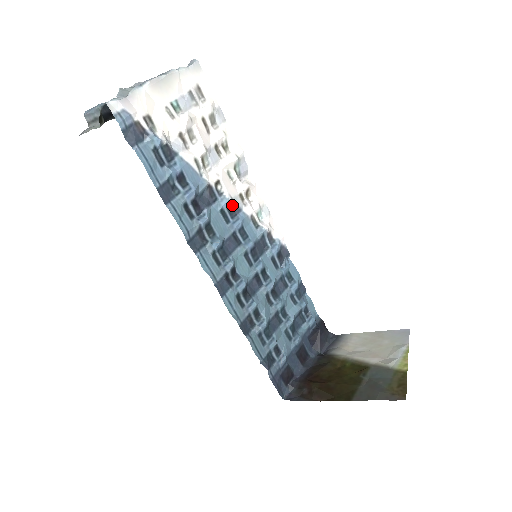
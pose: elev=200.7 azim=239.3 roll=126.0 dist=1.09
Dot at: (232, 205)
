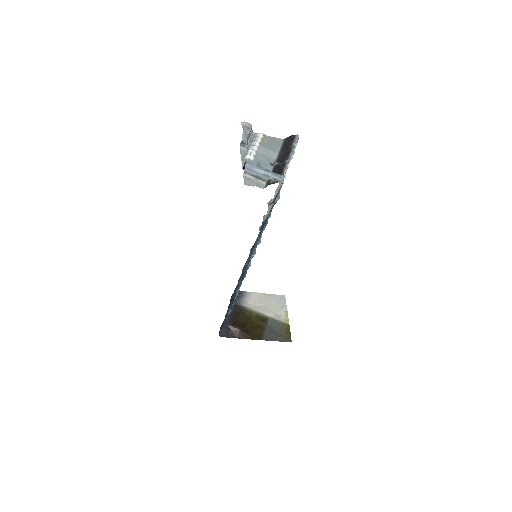
Dot at: occluded
